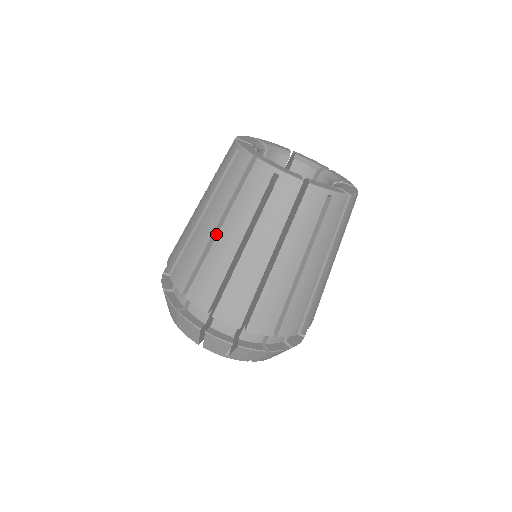
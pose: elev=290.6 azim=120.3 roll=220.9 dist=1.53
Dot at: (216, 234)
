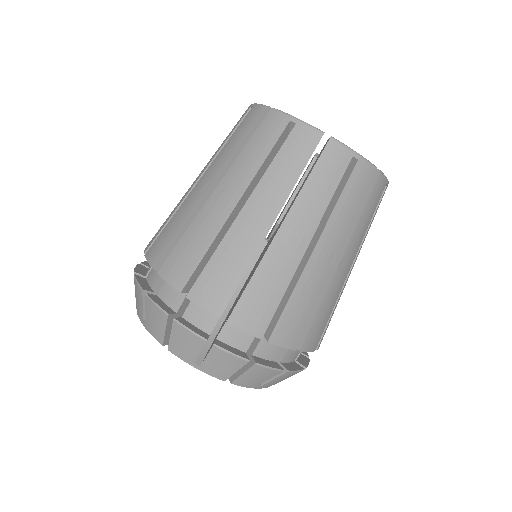
Dot at: occluded
